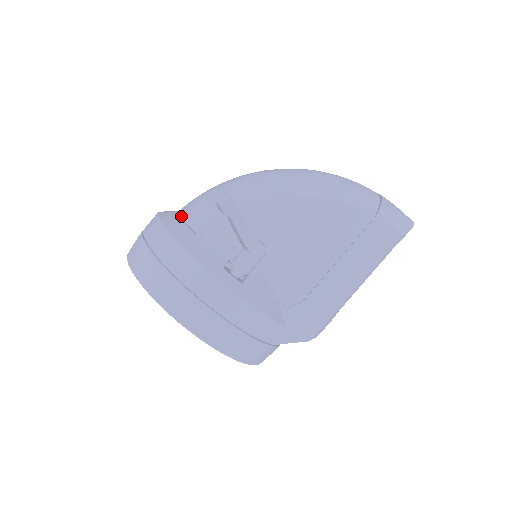
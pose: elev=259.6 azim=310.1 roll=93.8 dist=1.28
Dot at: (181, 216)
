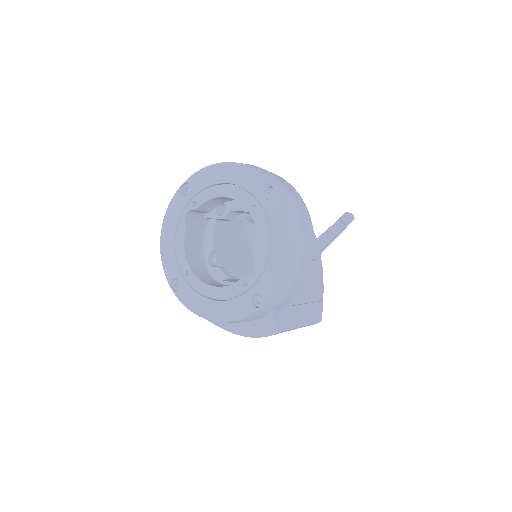
Dot at: occluded
